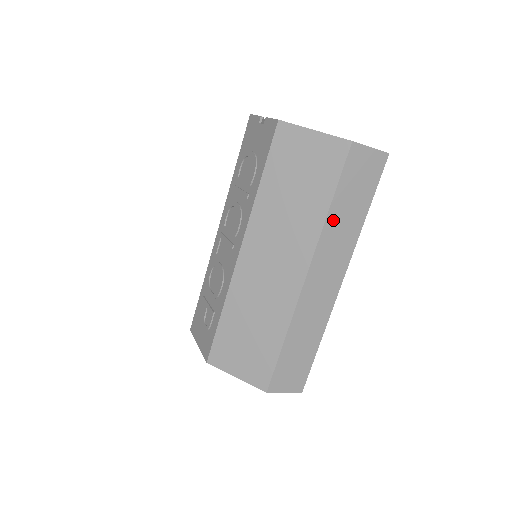
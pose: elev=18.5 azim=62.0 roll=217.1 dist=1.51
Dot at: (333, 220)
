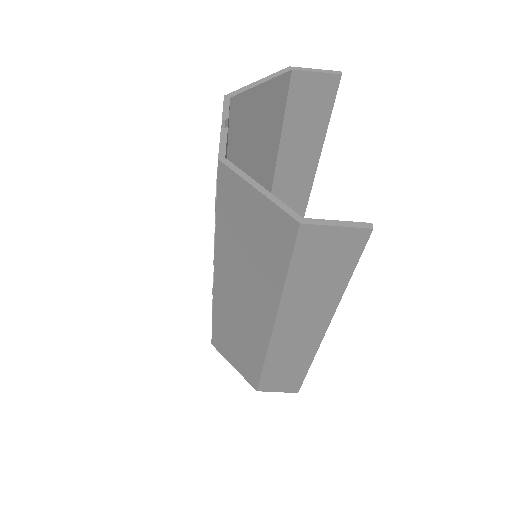
Dot at: (294, 292)
